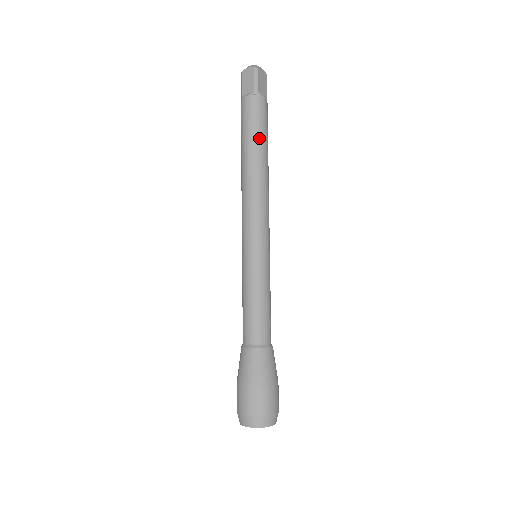
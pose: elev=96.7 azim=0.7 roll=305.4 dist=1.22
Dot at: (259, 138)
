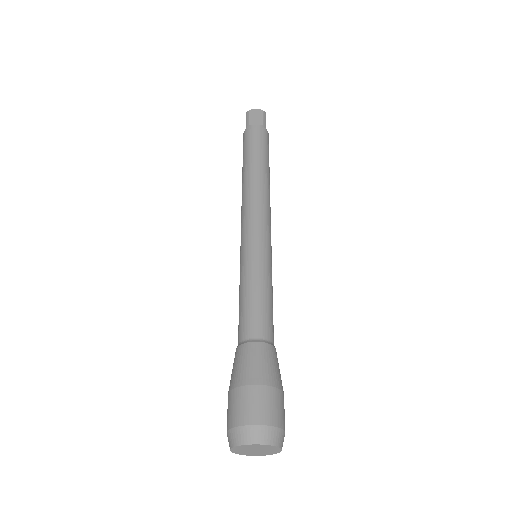
Dot at: (267, 158)
